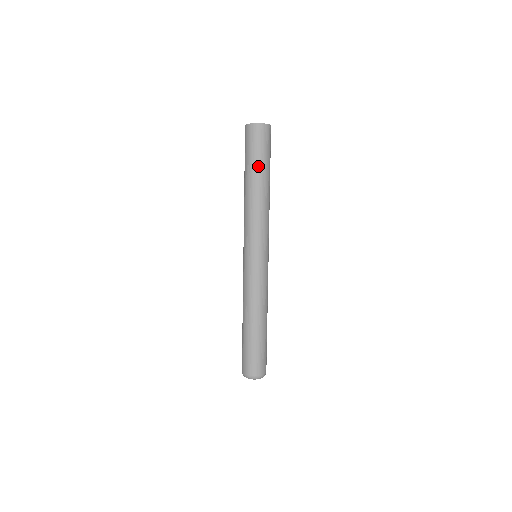
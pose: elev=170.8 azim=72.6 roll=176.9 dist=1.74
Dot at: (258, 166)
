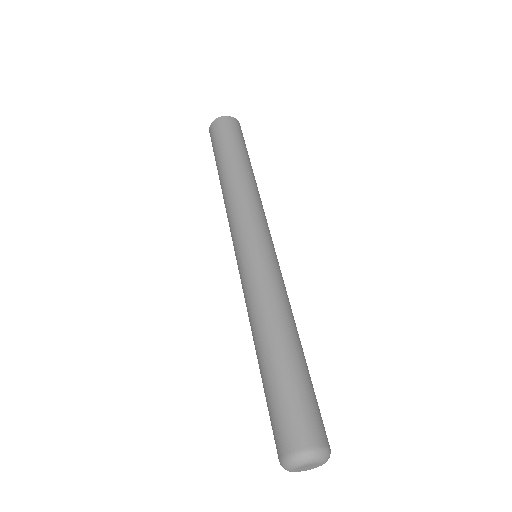
Dot at: (220, 156)
